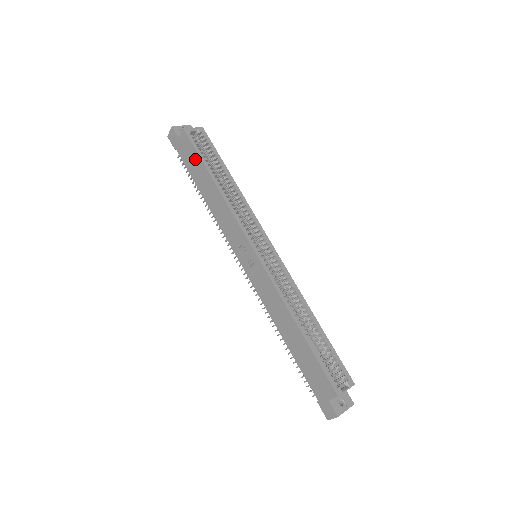
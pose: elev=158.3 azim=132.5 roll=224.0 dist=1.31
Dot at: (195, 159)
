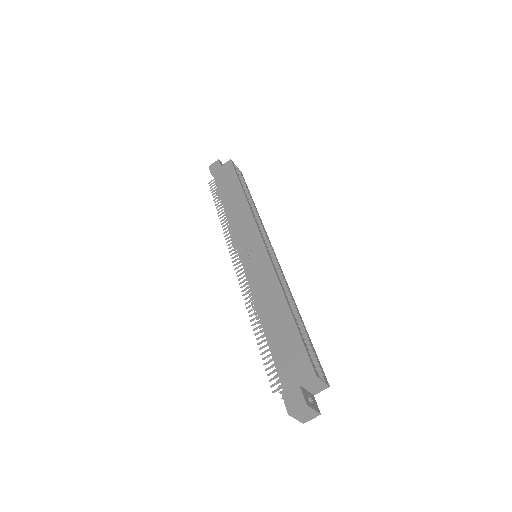
Dot at: (231, 178)
